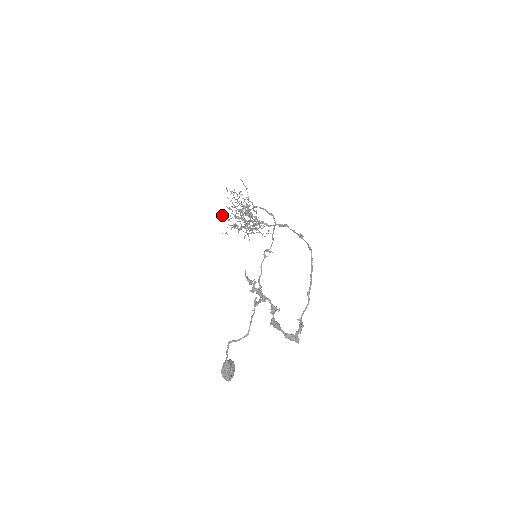
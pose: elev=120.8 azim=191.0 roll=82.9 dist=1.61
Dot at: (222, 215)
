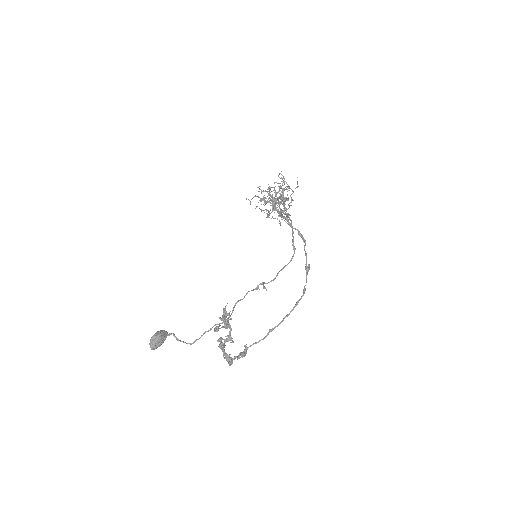
Dot at: (258, 187)
